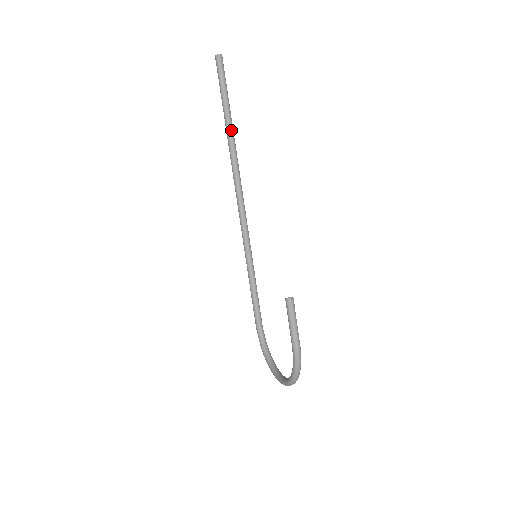
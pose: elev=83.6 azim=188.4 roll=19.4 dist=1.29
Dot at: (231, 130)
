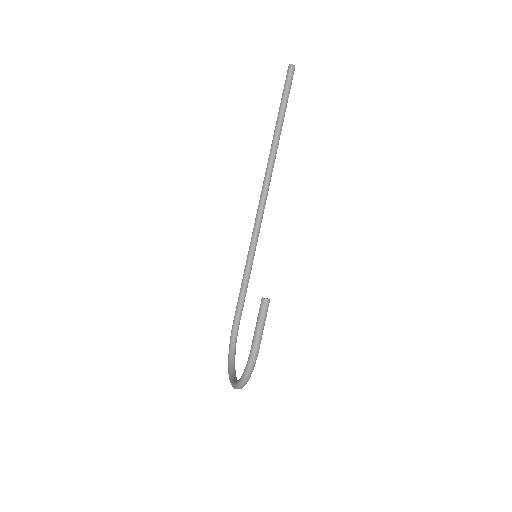
Dot at: (278, 134)
